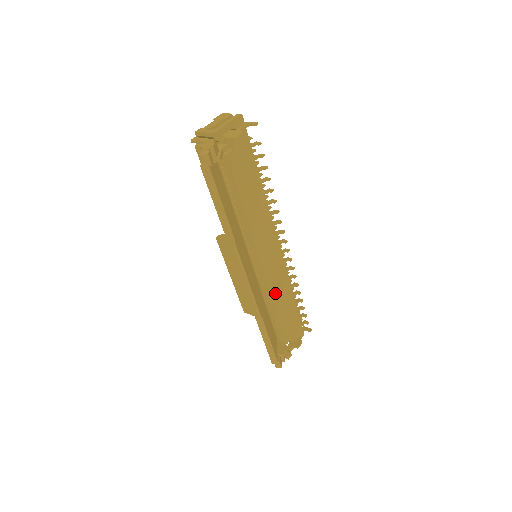
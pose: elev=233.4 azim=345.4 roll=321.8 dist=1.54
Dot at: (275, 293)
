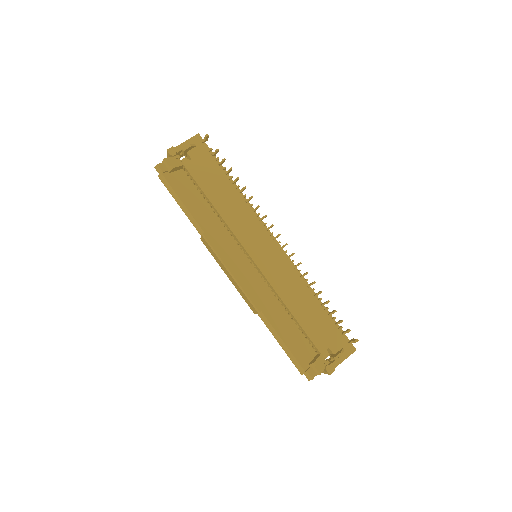
Dot at: (282, 291)
